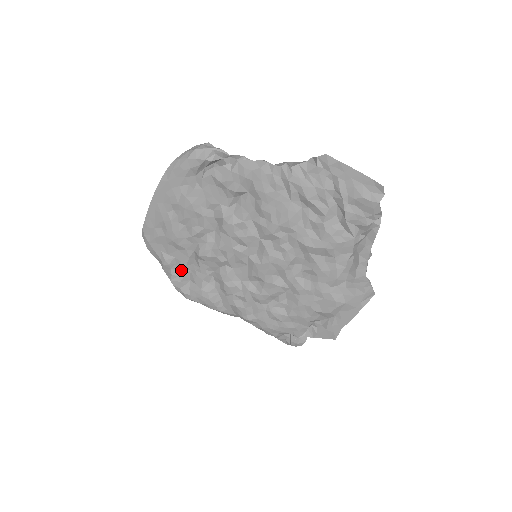
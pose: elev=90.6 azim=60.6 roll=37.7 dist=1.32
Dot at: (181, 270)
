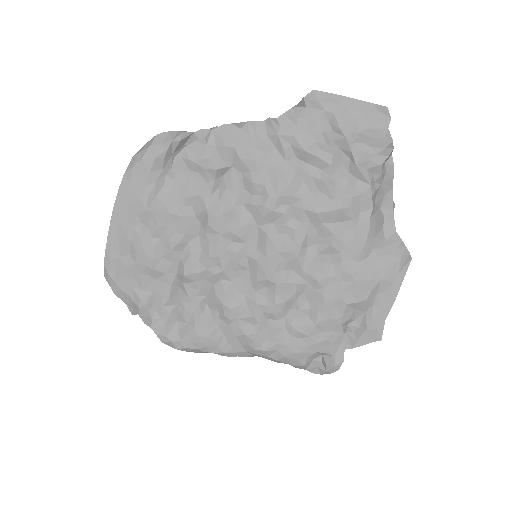
Dot at: (163, 308)
